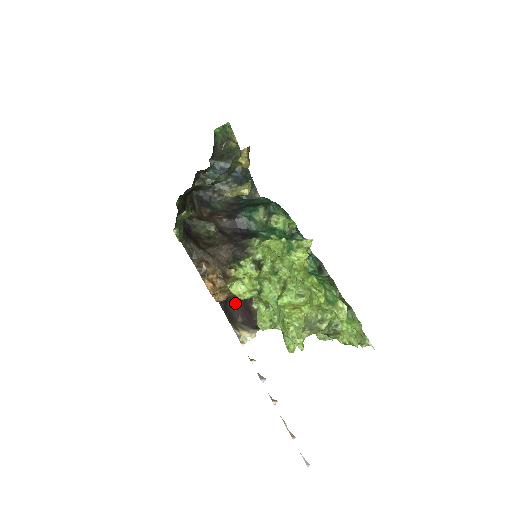
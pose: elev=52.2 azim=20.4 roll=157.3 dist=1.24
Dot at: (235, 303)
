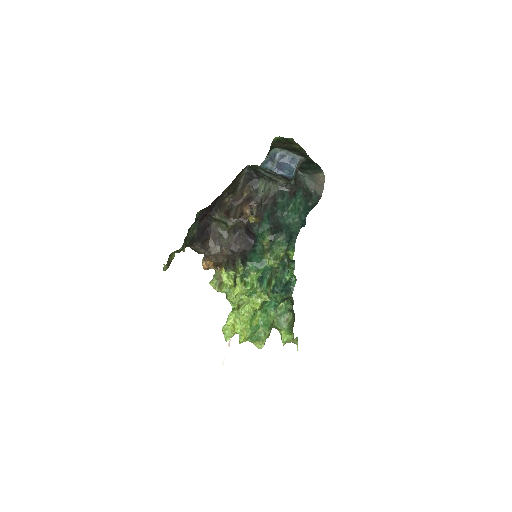
Dot at: occluded
